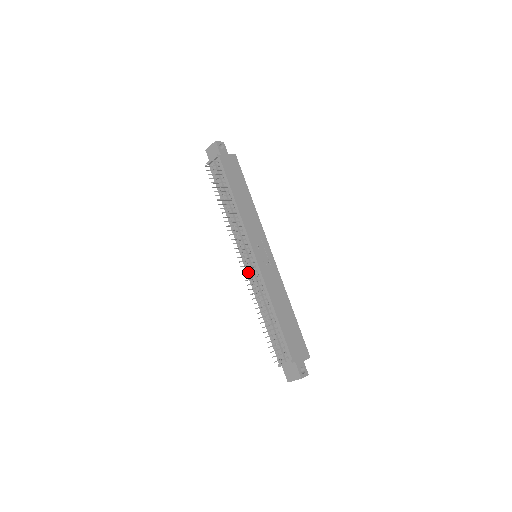
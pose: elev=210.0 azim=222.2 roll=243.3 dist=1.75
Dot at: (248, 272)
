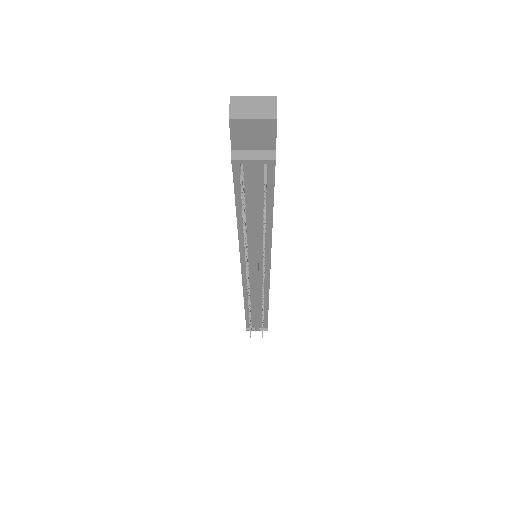
Dot at: (246, 282)
